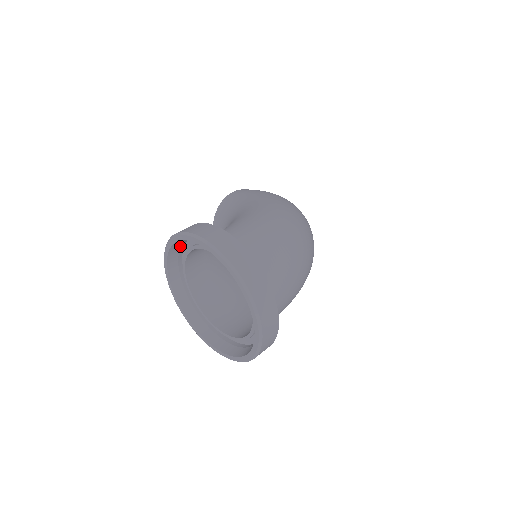
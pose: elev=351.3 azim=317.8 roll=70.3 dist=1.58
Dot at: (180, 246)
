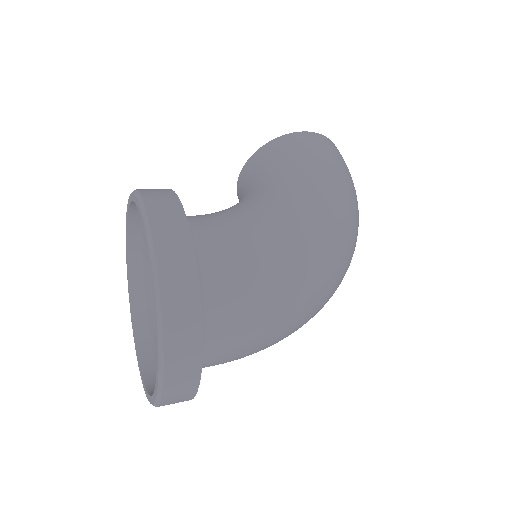
Dot at: occluded
